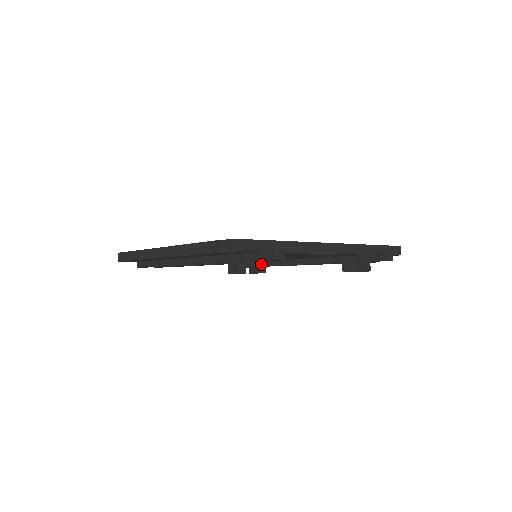
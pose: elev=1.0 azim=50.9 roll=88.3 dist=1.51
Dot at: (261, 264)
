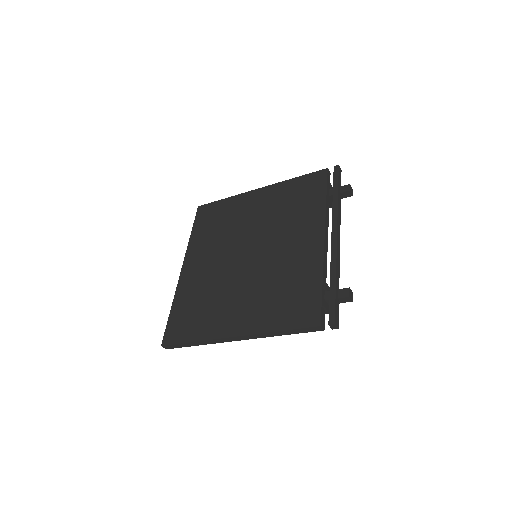
Dot at: occluded
